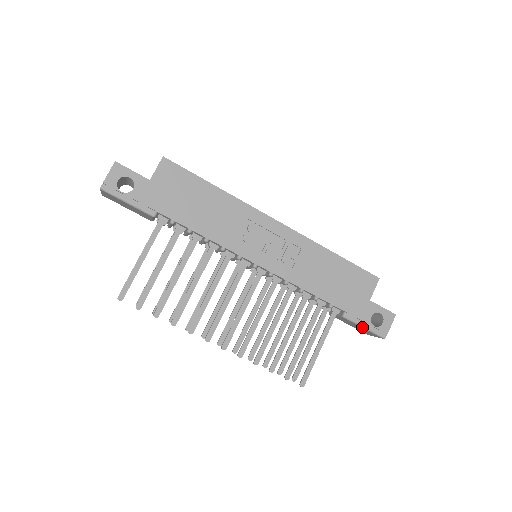
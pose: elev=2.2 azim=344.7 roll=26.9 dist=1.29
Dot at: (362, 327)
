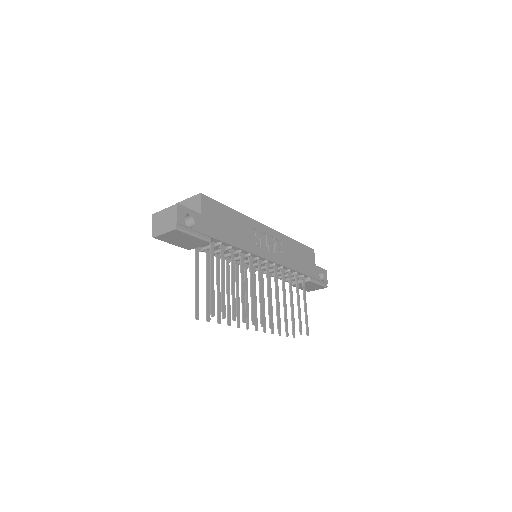
Dot at: (318, 284)
